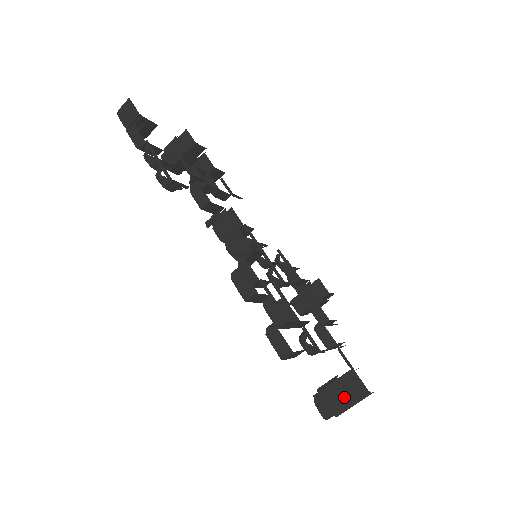
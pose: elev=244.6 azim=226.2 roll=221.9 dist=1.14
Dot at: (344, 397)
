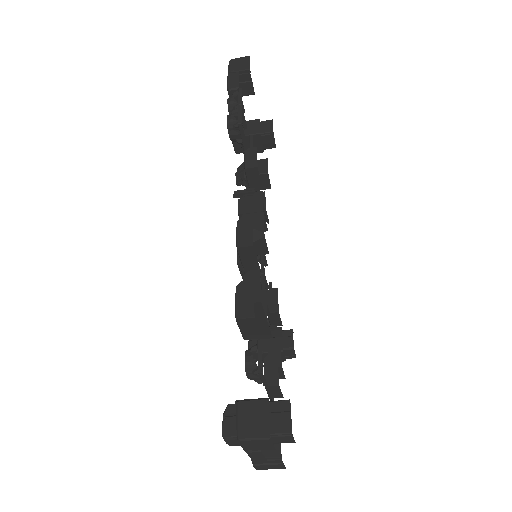
Dot at: (263, 423)
